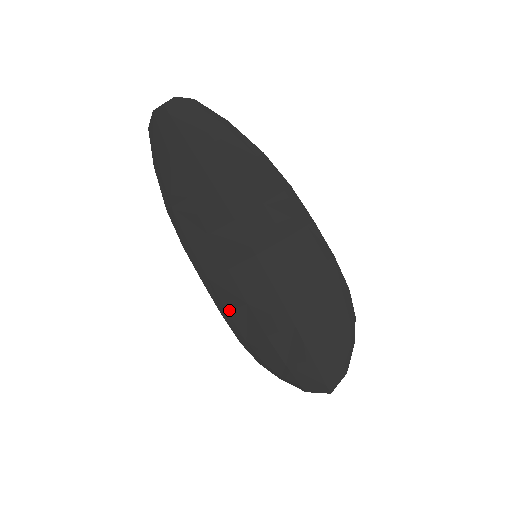
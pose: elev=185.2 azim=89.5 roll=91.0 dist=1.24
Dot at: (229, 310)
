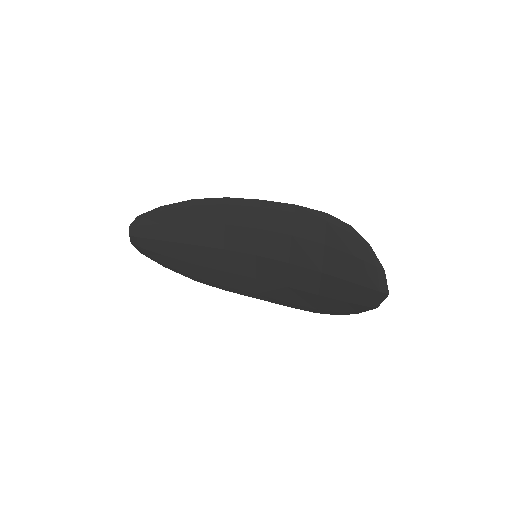
Dot at: (286, 300)
